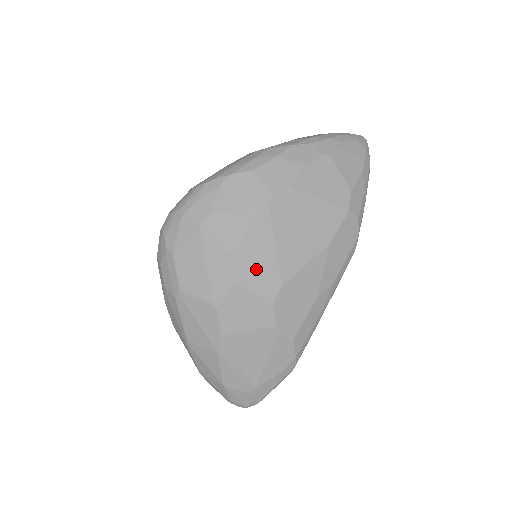
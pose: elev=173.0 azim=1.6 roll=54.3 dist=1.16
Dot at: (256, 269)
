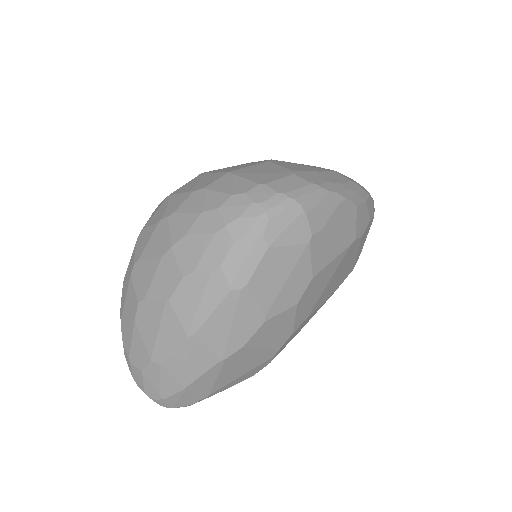
Dot at: (310, 298)
